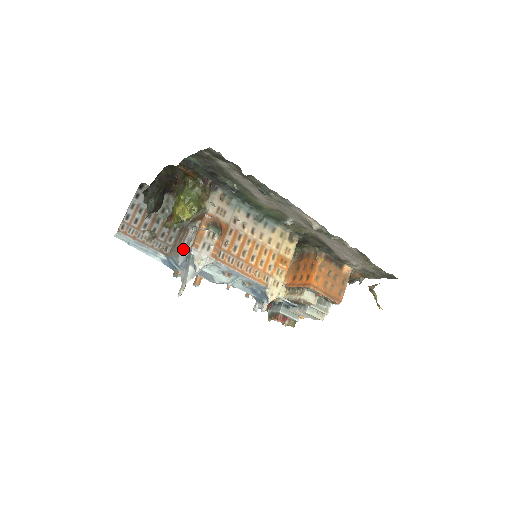
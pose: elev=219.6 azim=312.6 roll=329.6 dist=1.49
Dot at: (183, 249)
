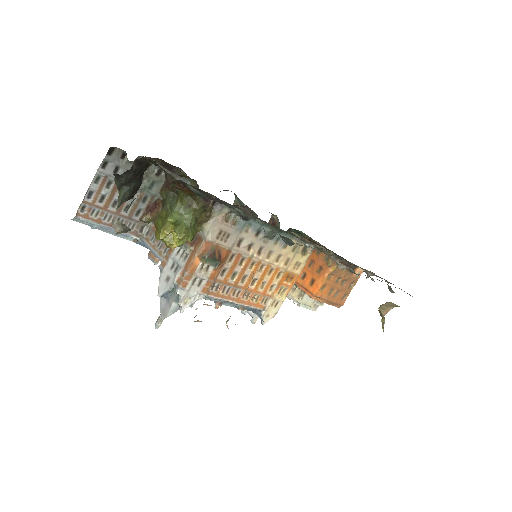
Dot at: (166, 273)
